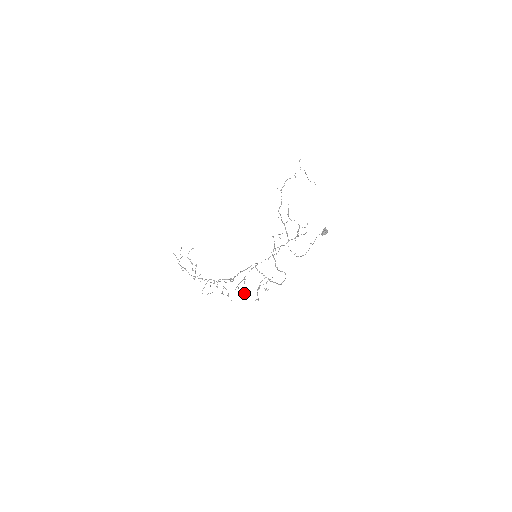
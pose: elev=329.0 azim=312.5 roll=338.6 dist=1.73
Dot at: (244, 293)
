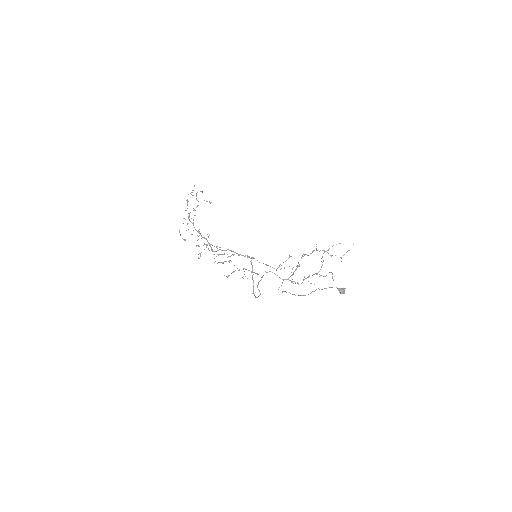
Dot at: (220, 262)
